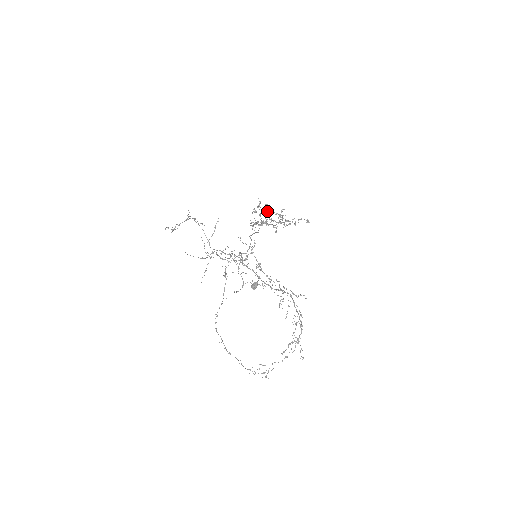
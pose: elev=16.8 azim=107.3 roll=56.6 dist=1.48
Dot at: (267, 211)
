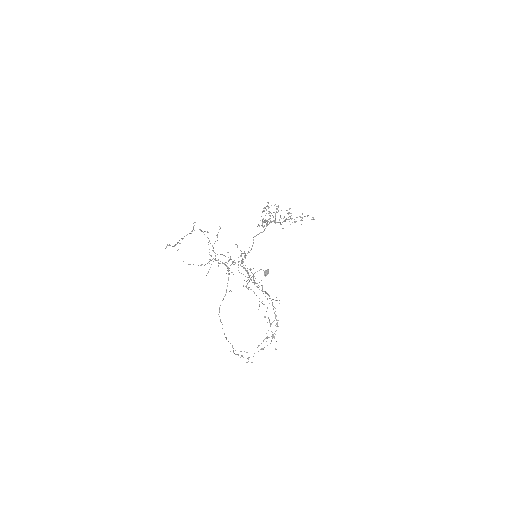
Dot at: occluded
